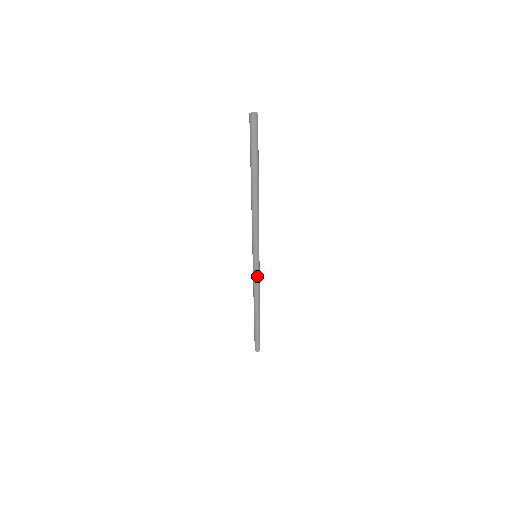
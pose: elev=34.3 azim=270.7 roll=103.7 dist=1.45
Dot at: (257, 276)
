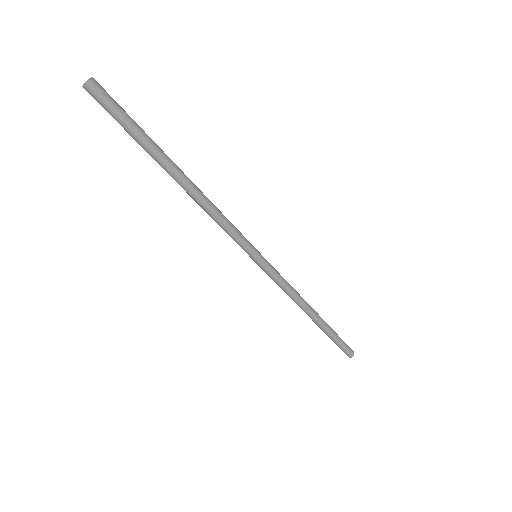
Dot at: (275, 279)
